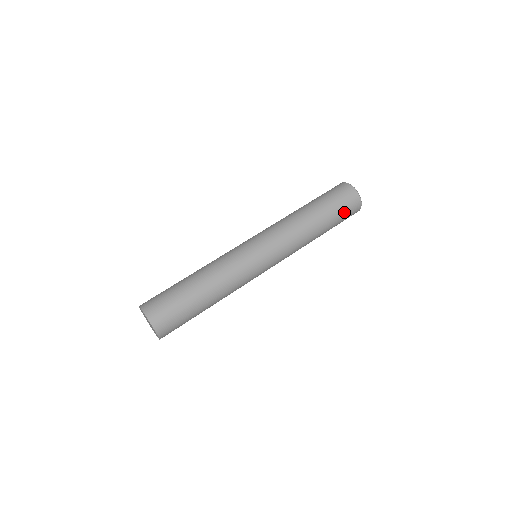
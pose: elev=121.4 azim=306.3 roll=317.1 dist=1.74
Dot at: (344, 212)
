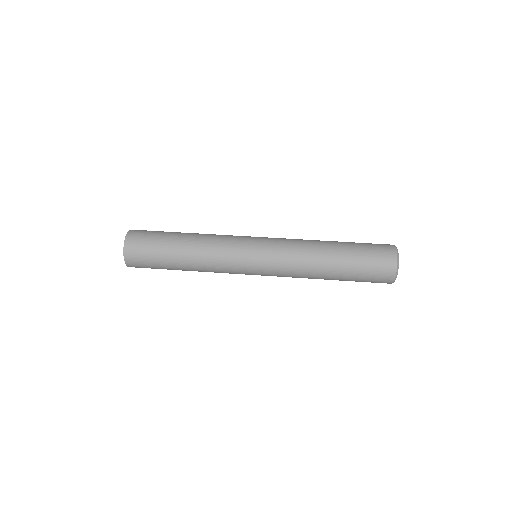
Dot at: (370, 252)
